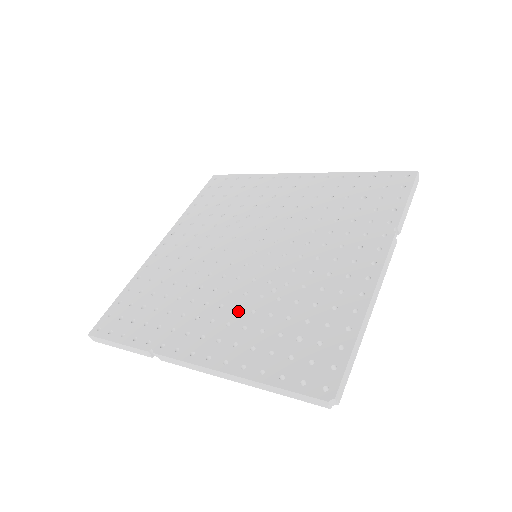
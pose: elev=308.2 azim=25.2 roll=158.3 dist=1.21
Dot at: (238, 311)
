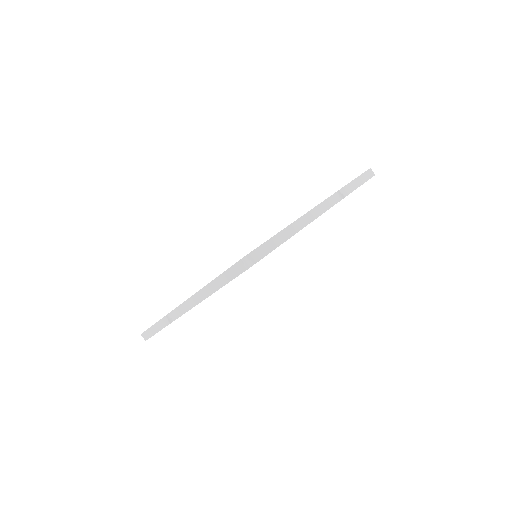
Dot at: occluded
